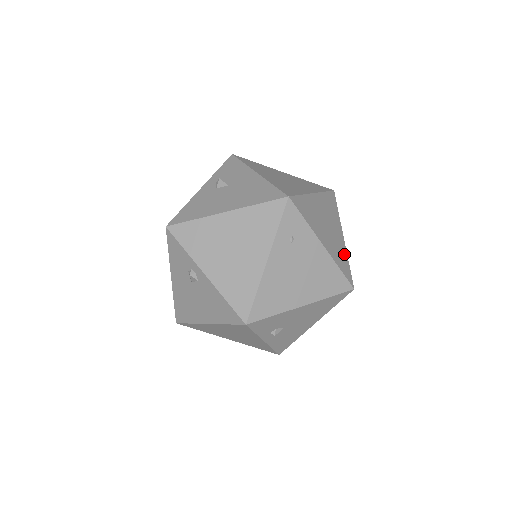
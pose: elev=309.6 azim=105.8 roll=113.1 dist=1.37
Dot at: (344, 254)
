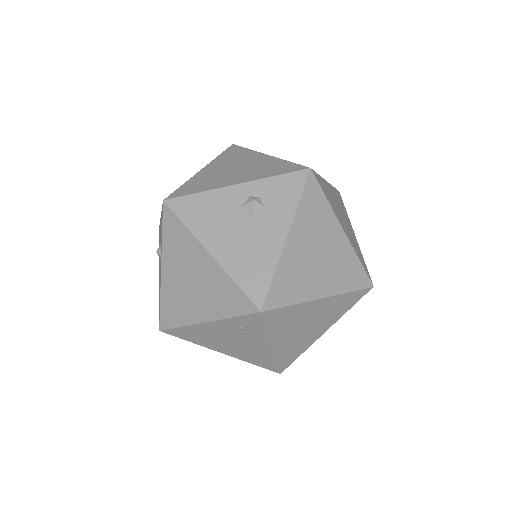
Dot at: (304, 347)
